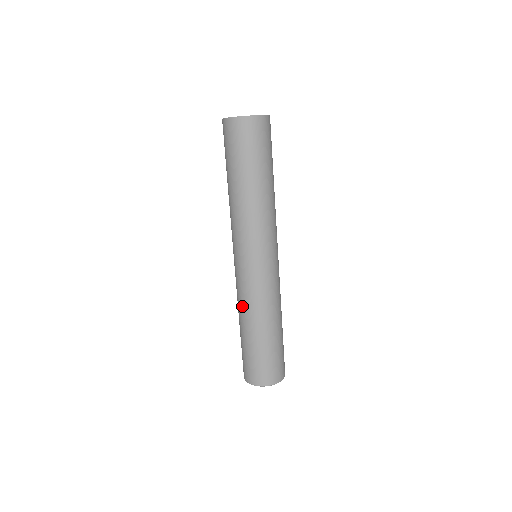
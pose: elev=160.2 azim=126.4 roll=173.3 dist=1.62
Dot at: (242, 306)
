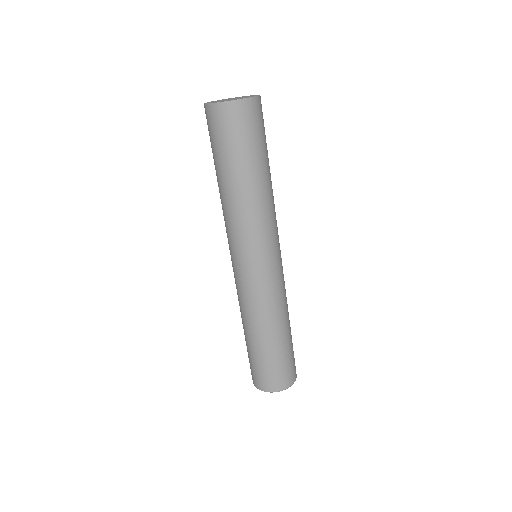
Dot at: occluded
